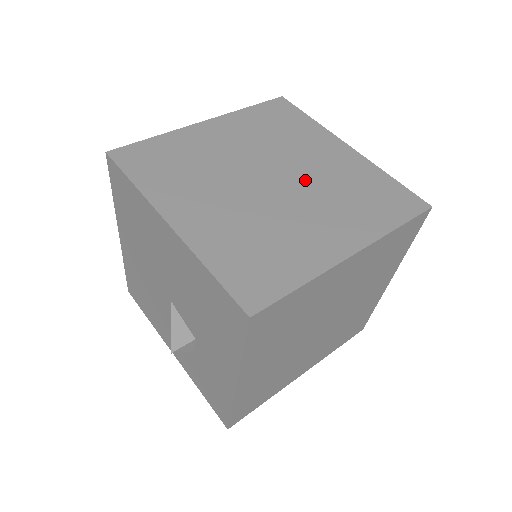
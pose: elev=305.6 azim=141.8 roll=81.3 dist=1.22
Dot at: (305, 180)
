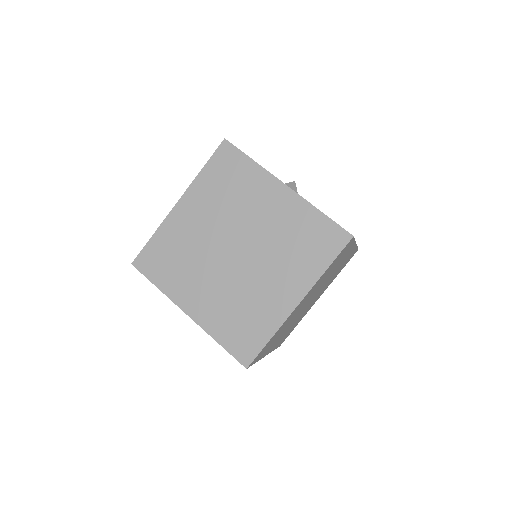
Dot at: occluded
